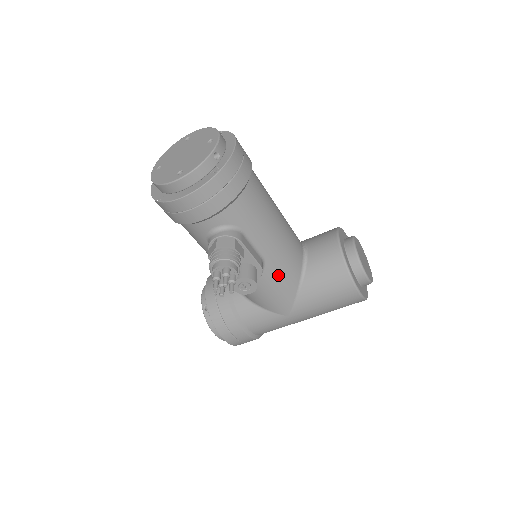
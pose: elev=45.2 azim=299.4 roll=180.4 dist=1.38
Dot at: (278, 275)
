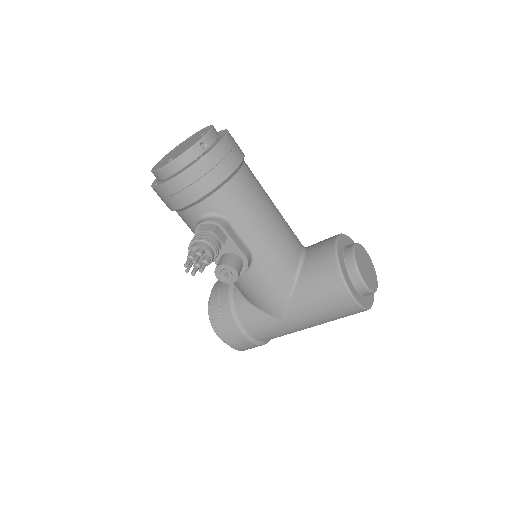
Dot at: (269, 272)
